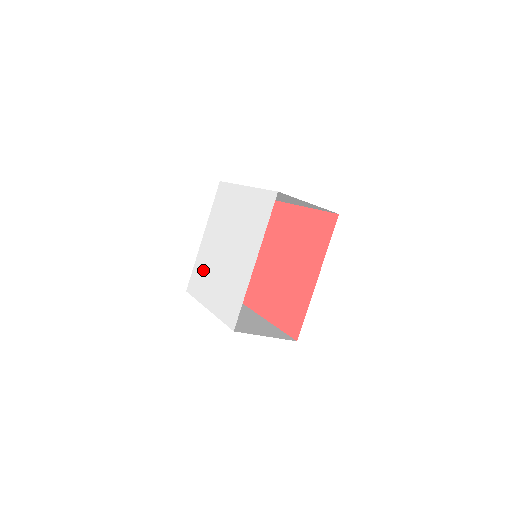
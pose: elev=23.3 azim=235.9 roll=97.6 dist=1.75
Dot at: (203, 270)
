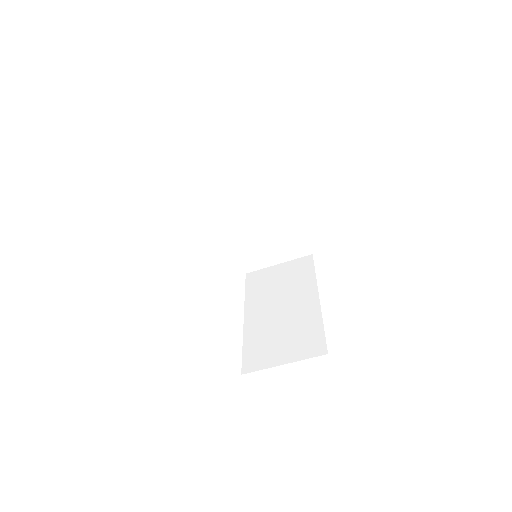
Dot at: occluded
